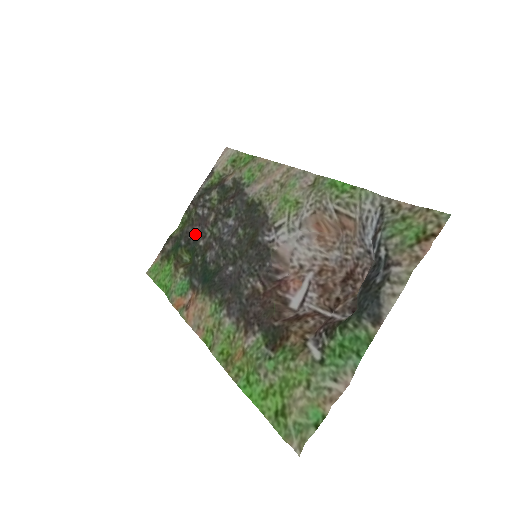
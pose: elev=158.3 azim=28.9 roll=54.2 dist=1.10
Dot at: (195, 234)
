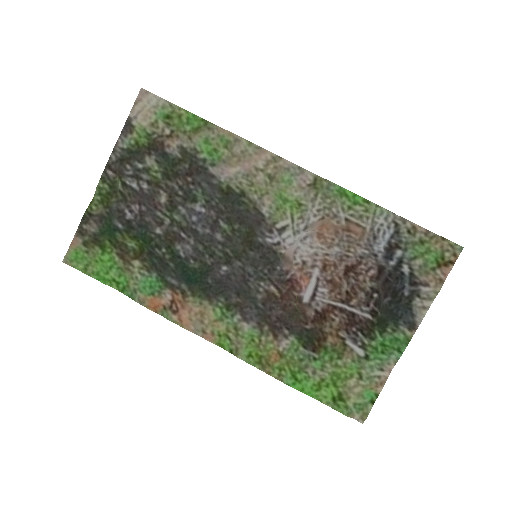
Dot at: (136, 214)
